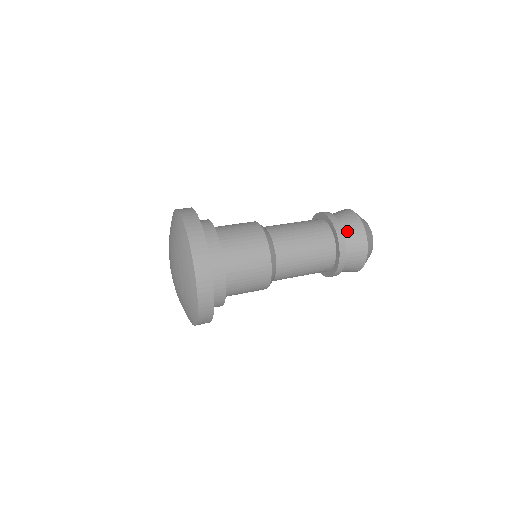
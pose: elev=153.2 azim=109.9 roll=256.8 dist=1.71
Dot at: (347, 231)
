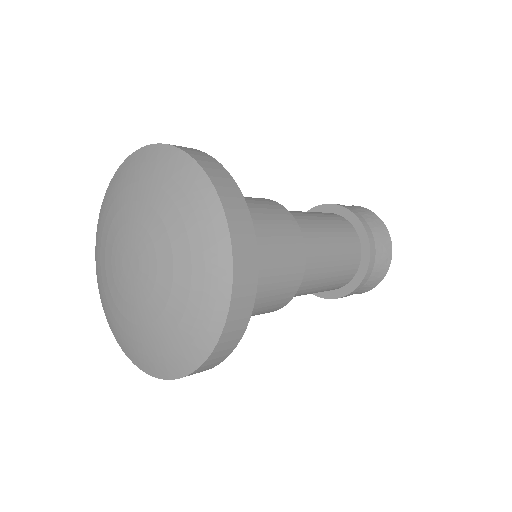
Dot at: occluded
